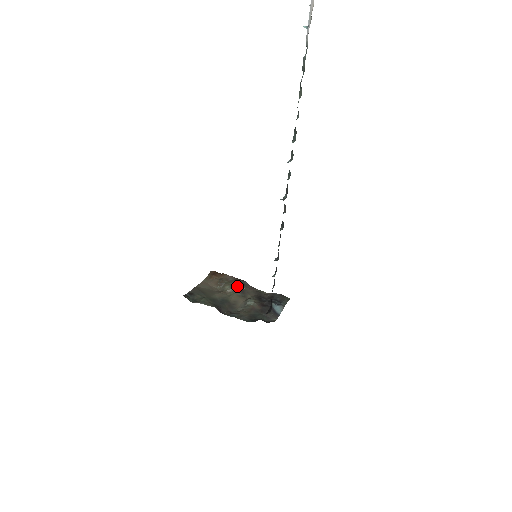
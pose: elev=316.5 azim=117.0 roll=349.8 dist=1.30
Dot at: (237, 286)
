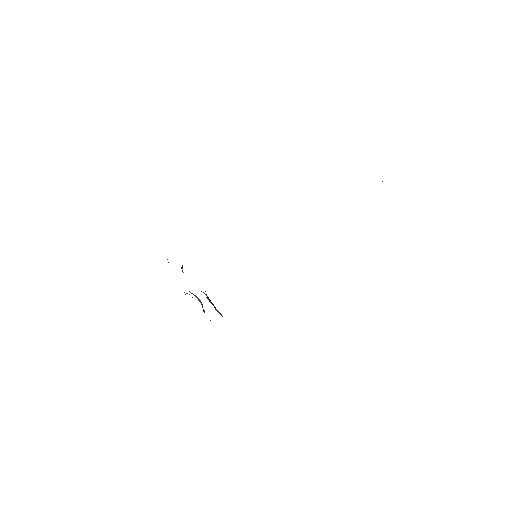
Dot at: occluded
